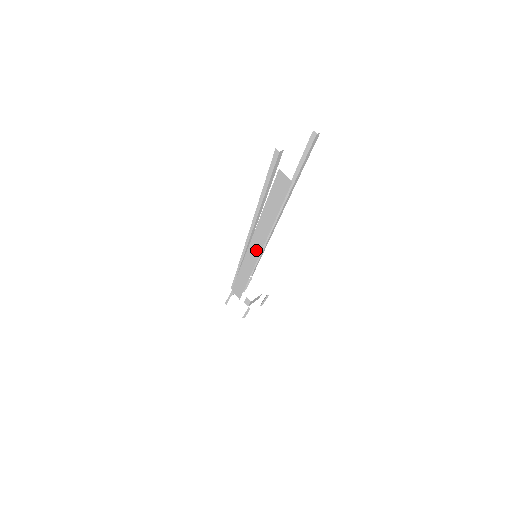
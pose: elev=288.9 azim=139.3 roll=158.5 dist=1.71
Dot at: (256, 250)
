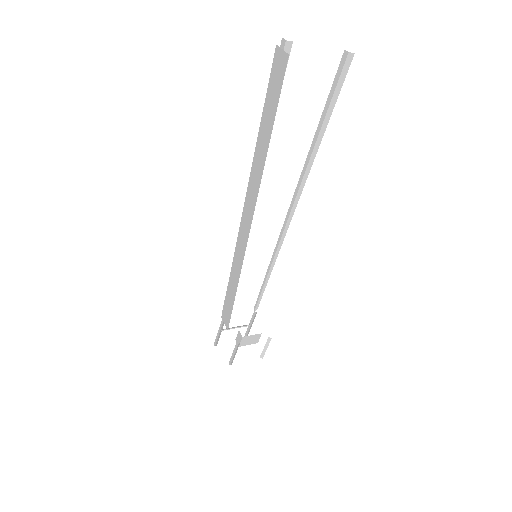
Dot at: (247, 221)
